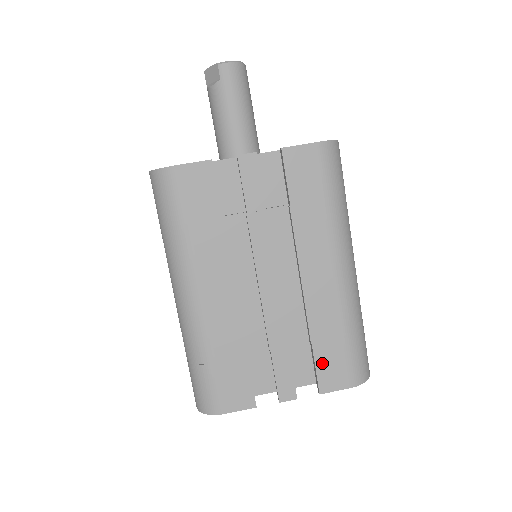
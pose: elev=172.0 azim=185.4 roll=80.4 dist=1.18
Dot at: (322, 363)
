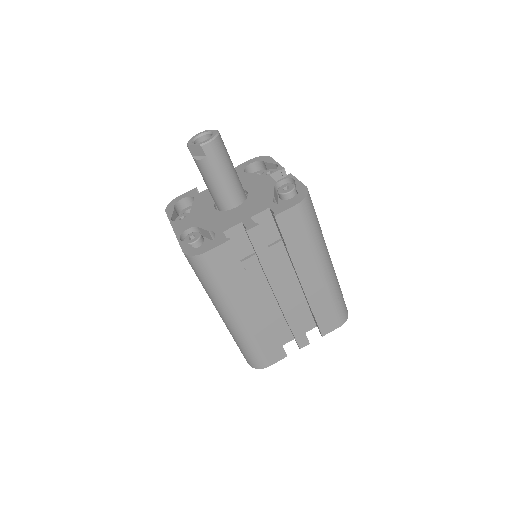
Dot at: (321, 321)
